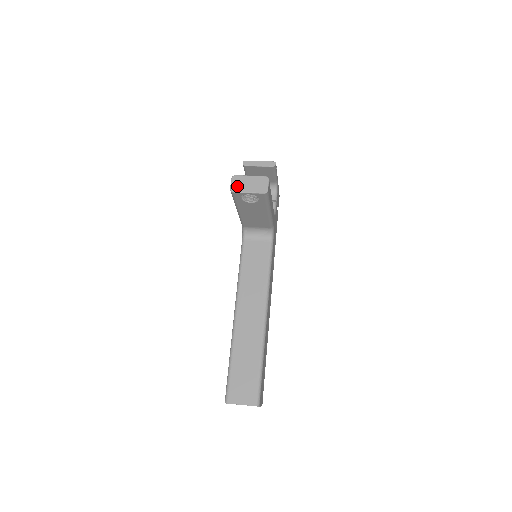
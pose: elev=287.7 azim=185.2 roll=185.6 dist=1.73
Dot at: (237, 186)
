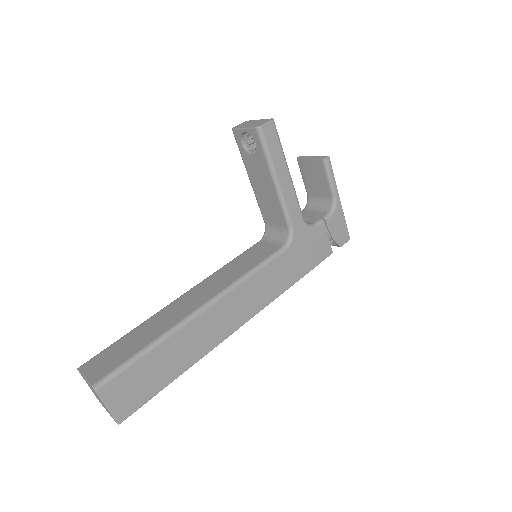
Dot at: (241, 125)
